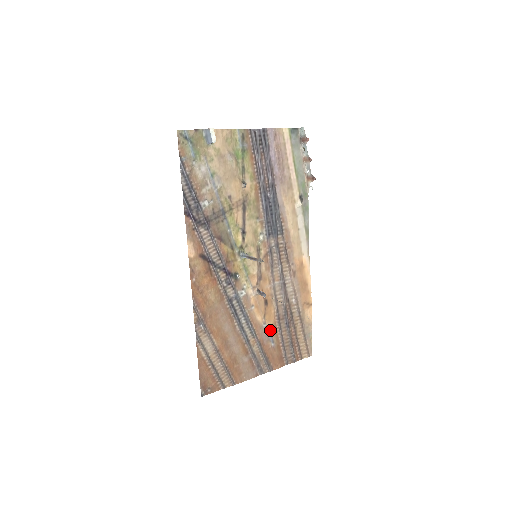
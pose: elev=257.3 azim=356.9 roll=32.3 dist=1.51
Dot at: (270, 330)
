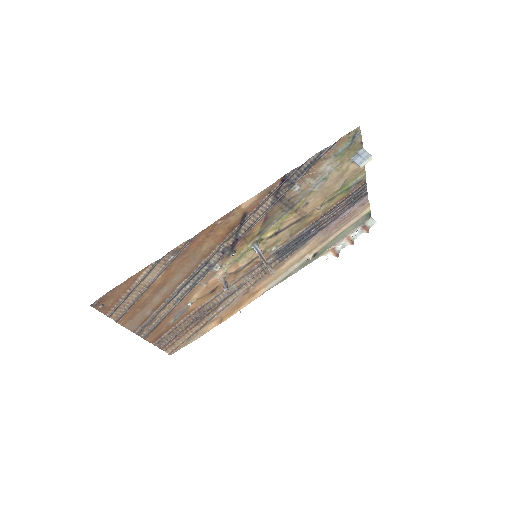
Dot at: (186, 311)
